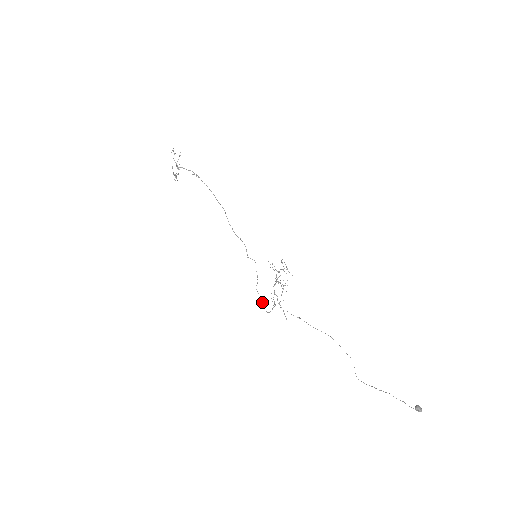
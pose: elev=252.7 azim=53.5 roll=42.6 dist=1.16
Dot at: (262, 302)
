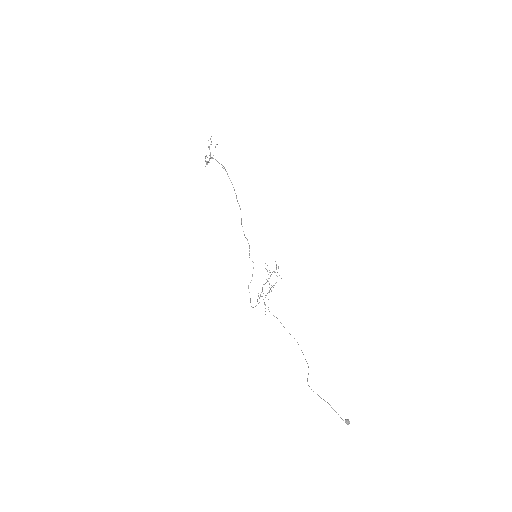
Dot at: (250, 299)
